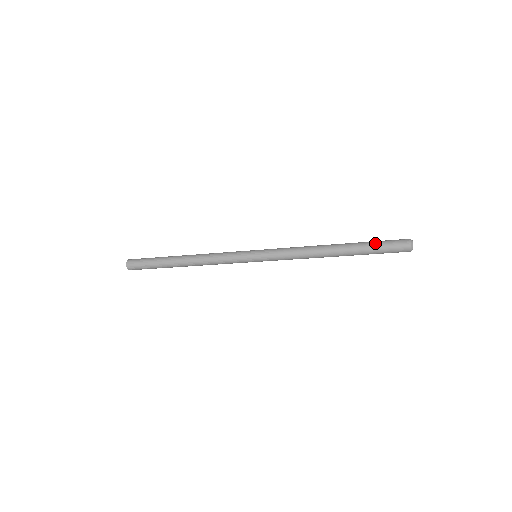
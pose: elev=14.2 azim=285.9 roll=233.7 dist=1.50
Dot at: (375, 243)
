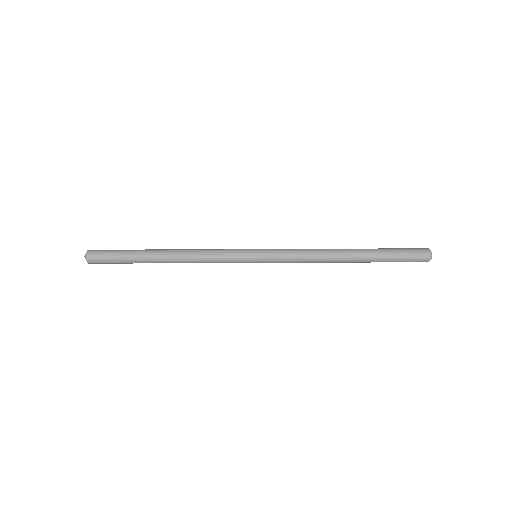
Dot at: (392, 248)
